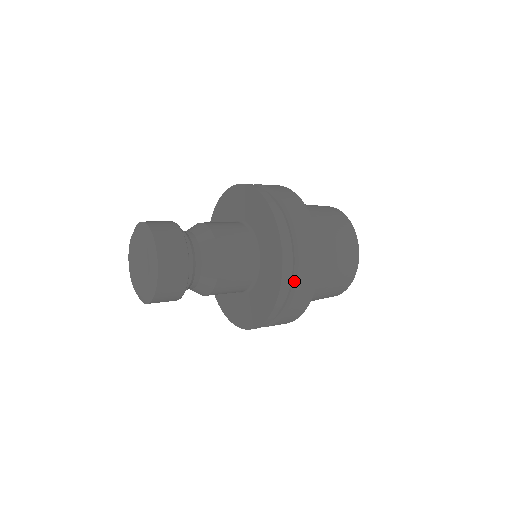
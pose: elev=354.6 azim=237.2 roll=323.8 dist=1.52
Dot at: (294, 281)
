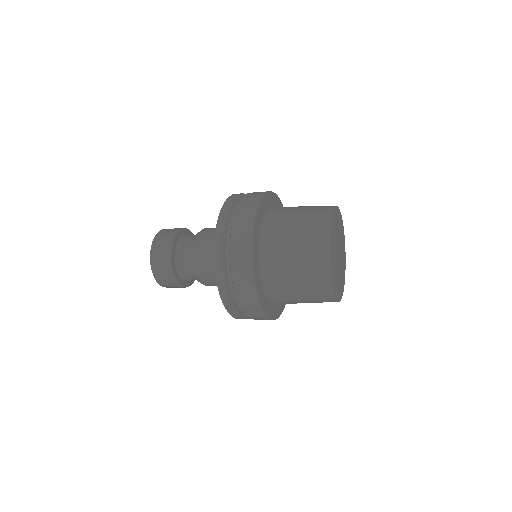
Dot at: (238, 303)
